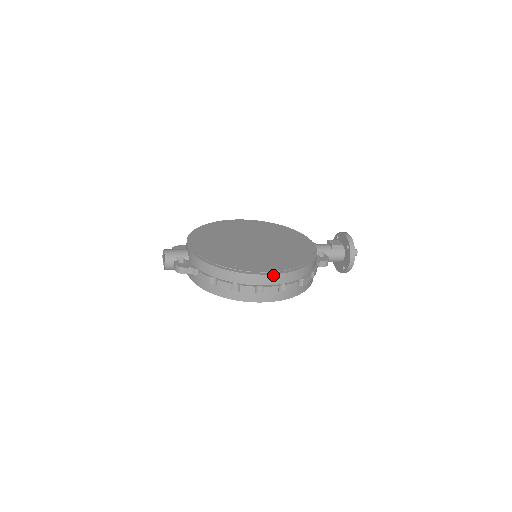
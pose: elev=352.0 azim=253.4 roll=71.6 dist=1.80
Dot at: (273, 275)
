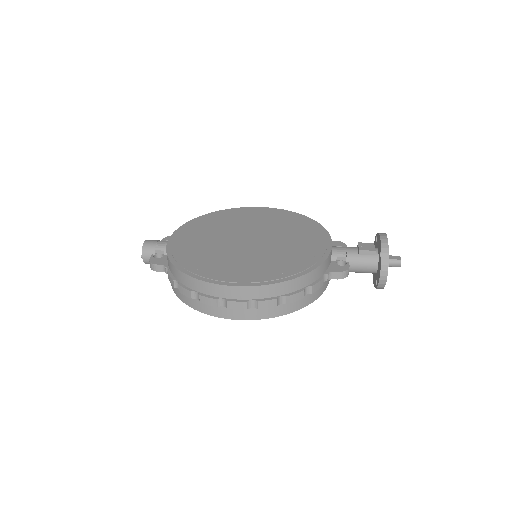
Dot at: (238, 287)
